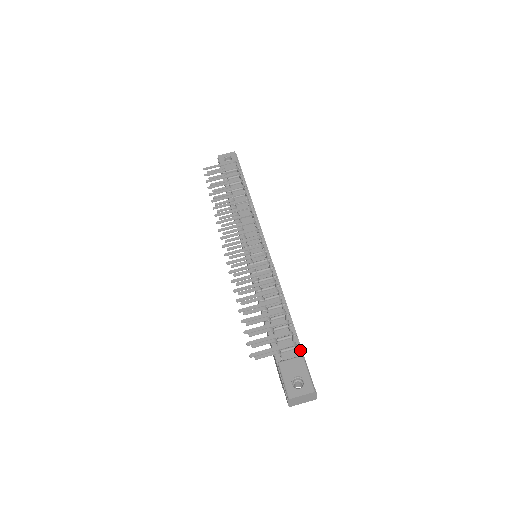
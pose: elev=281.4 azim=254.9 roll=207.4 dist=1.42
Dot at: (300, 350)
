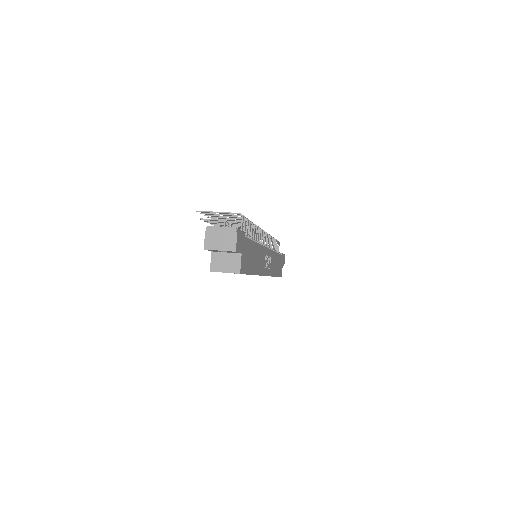
Dot at: (246, 237)
